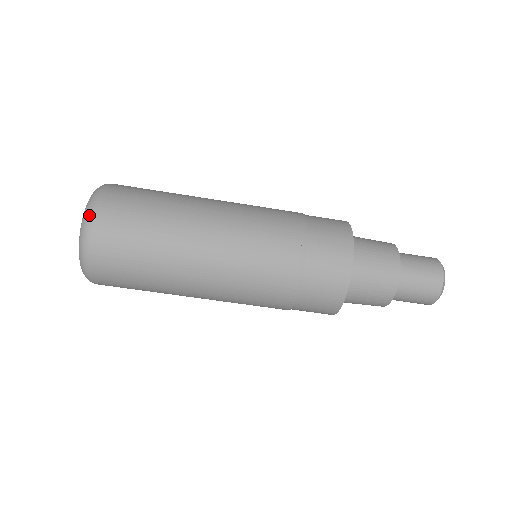
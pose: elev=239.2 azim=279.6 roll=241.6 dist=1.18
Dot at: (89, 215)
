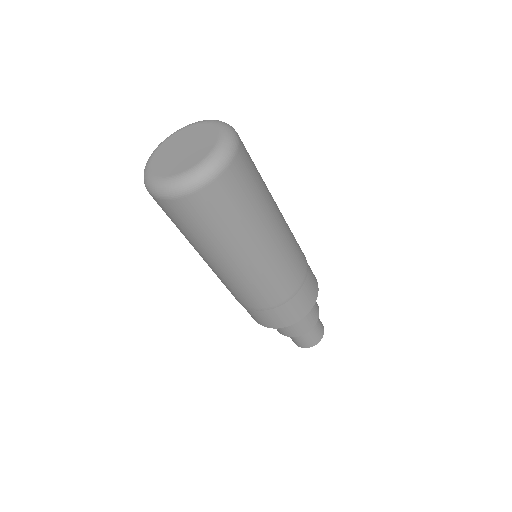
Dot at: (215, 170)
